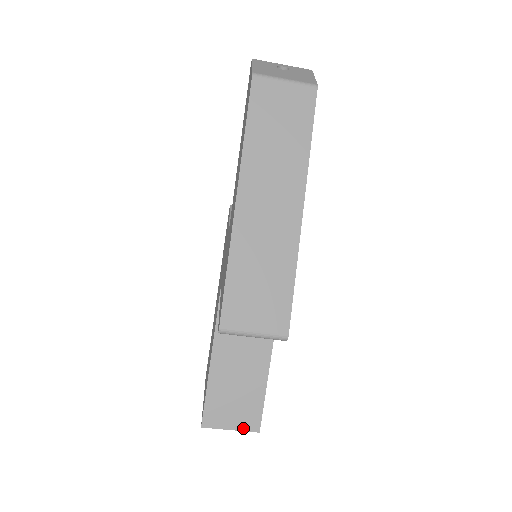
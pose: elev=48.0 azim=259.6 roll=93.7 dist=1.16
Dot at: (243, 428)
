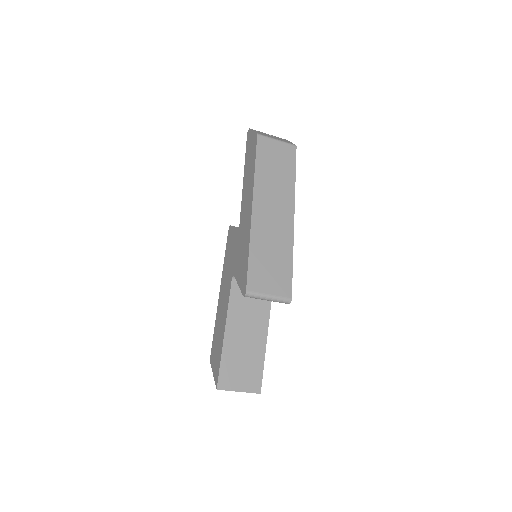
Dot at: (248, 390)
